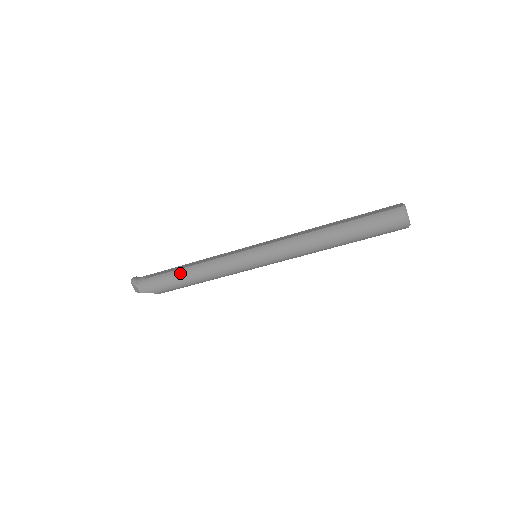
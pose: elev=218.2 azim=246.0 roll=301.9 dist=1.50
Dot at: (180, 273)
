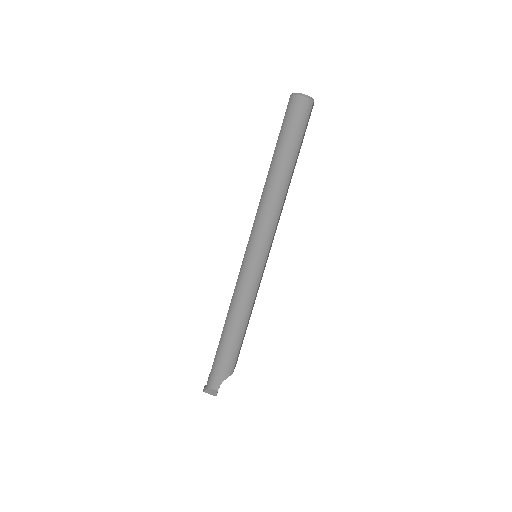
Dot at: (224, 336)
